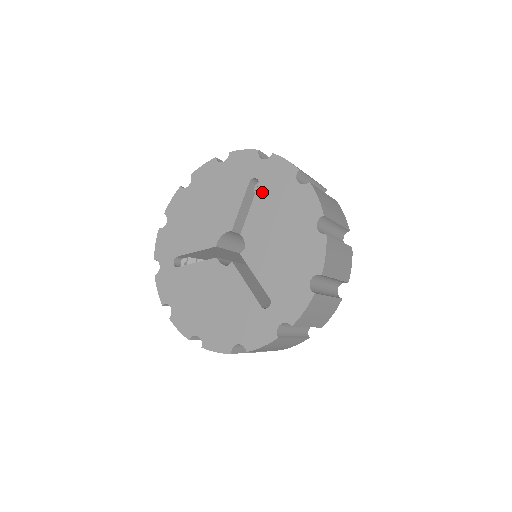
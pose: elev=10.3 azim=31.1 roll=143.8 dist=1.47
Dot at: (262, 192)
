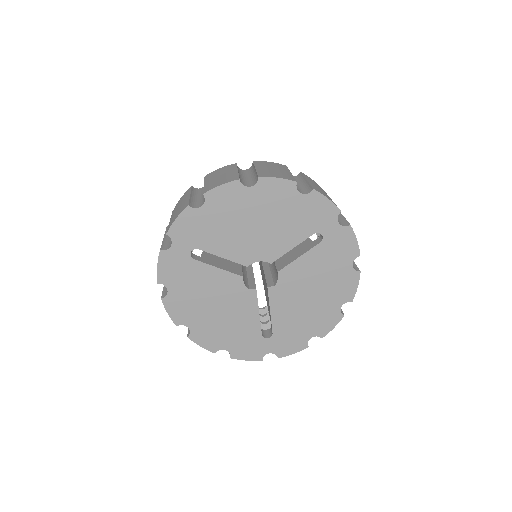
Dot at: (319, 251)
